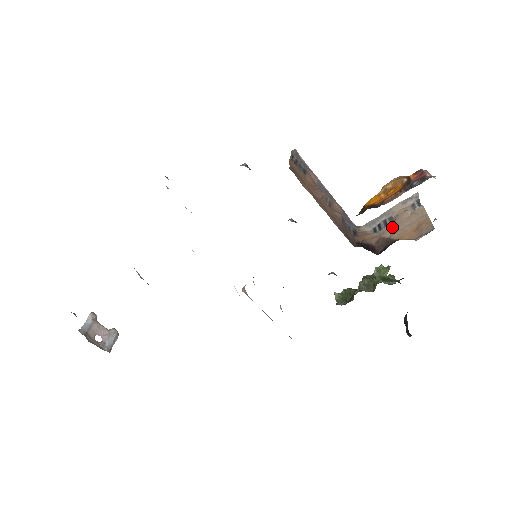
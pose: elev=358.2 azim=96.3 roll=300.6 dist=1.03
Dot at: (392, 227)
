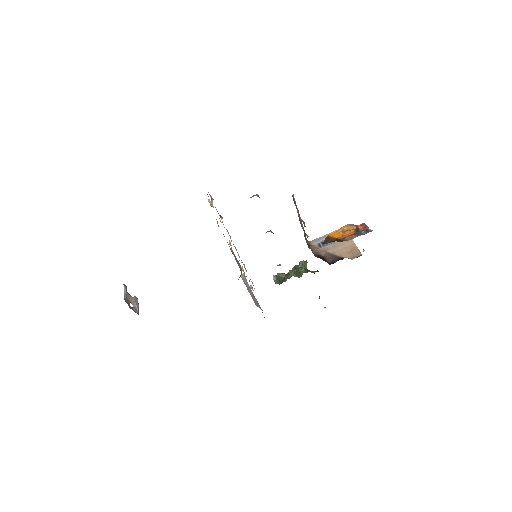
Dot at: (333, 247)
